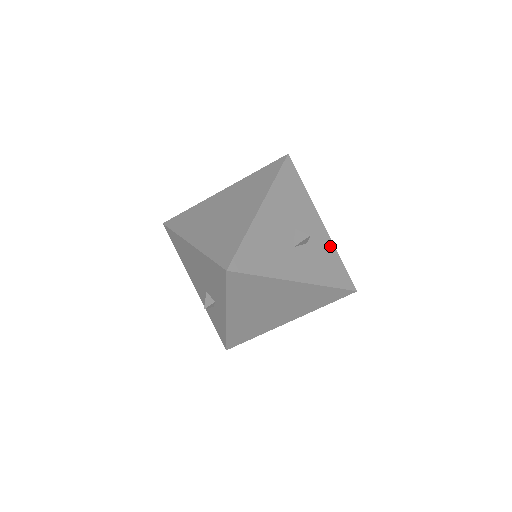
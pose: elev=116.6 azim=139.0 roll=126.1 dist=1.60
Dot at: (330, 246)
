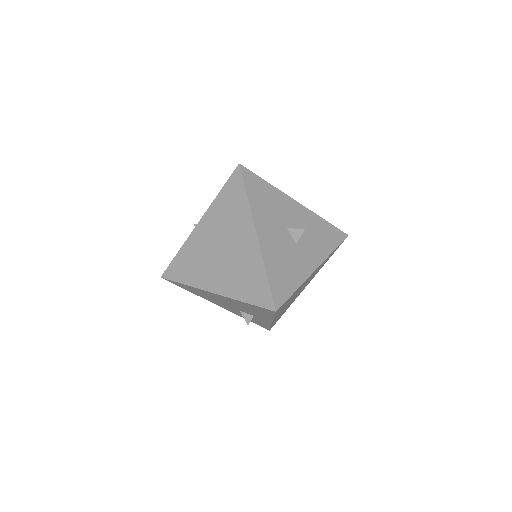
Dot at: (313, 217)
